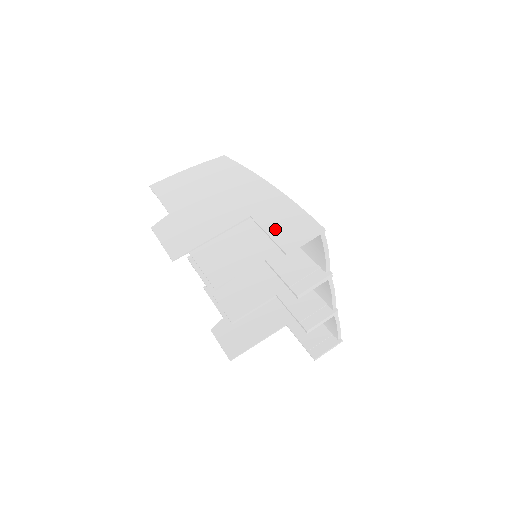
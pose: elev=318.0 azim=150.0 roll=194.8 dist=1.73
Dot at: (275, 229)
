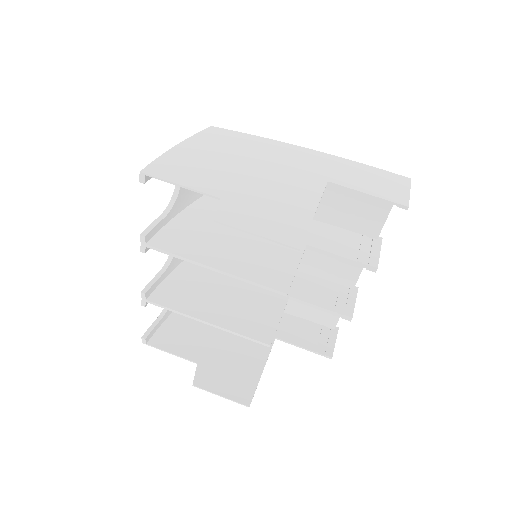
Dot at: (370, 188)
